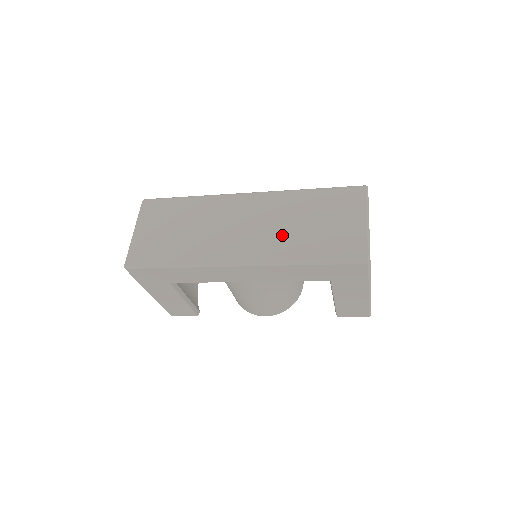
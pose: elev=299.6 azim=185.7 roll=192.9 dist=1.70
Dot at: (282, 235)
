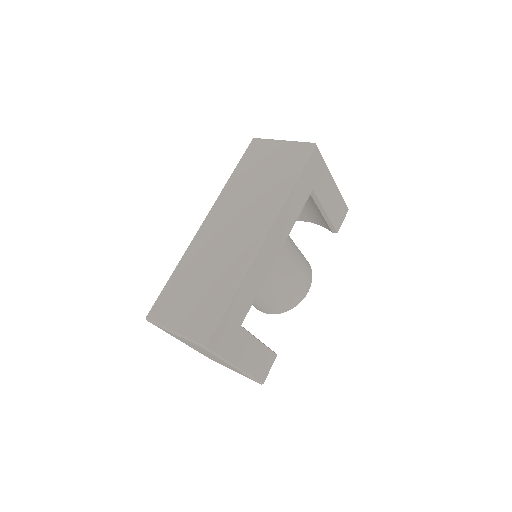
Dot at: (258, 199)
